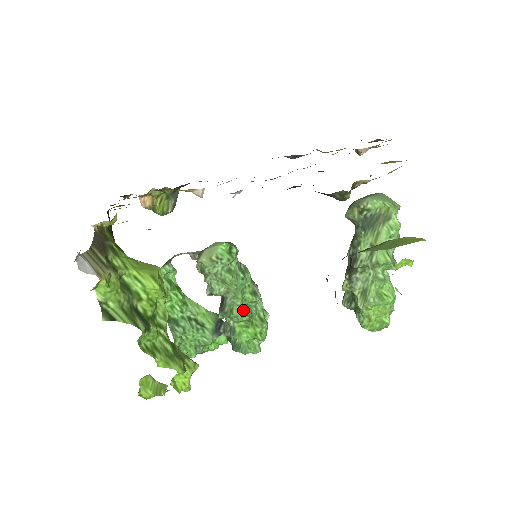
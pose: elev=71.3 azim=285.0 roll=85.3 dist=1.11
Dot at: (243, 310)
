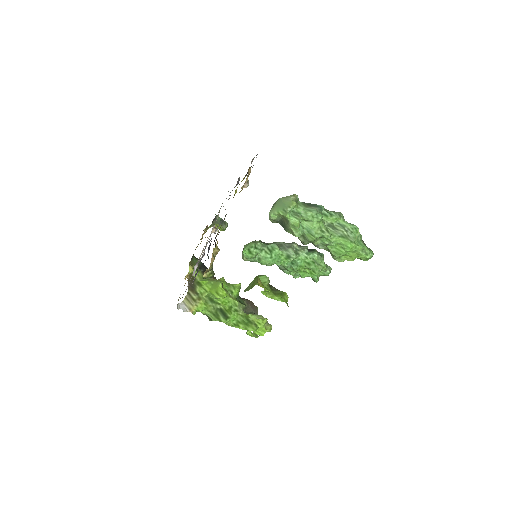
Dot at: (290, 267)
